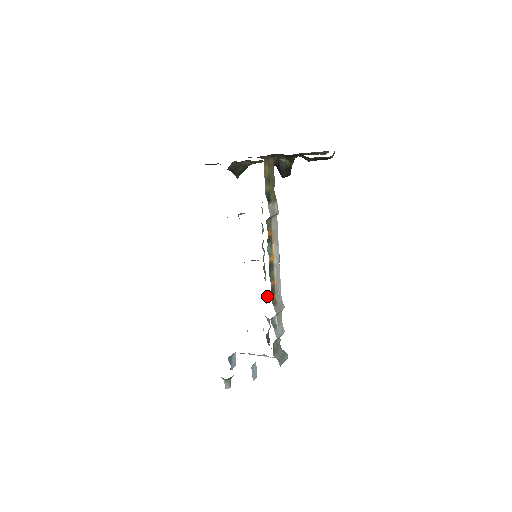
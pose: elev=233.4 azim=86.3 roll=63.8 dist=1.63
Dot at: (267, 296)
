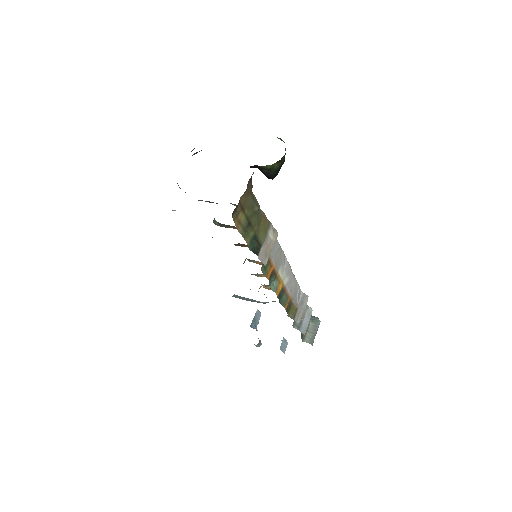
Dot at: occluded
